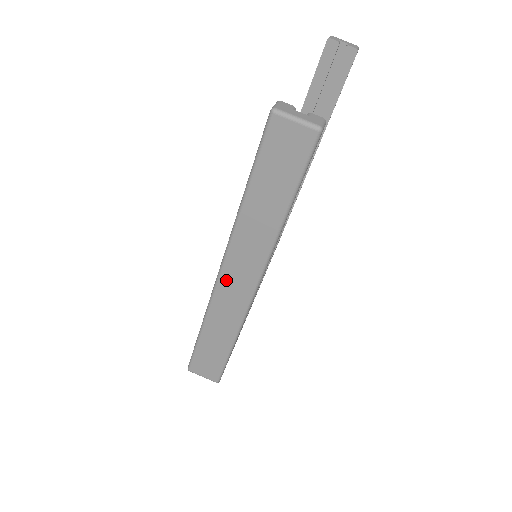
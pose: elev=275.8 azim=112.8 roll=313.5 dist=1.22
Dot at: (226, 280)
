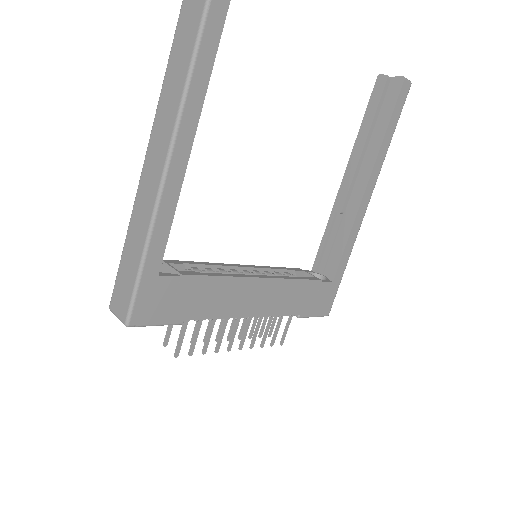
Dot at: (150, 155)
